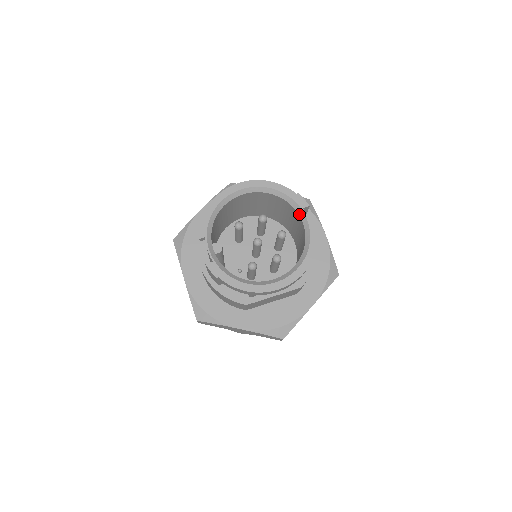
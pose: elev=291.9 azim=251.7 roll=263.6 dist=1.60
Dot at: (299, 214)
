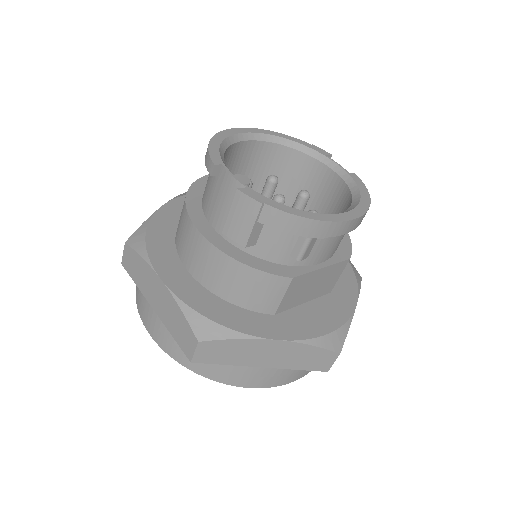
Dot at: (324, 162)
